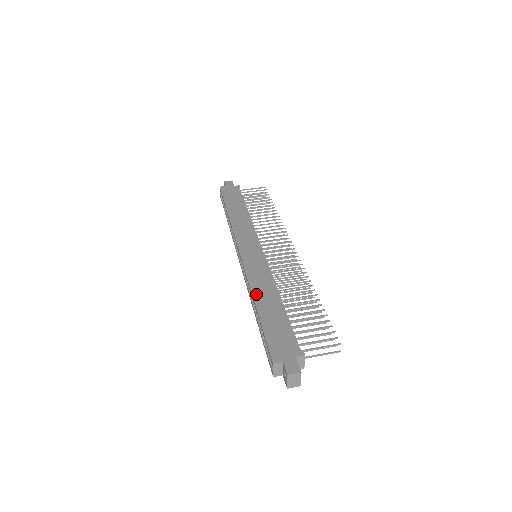
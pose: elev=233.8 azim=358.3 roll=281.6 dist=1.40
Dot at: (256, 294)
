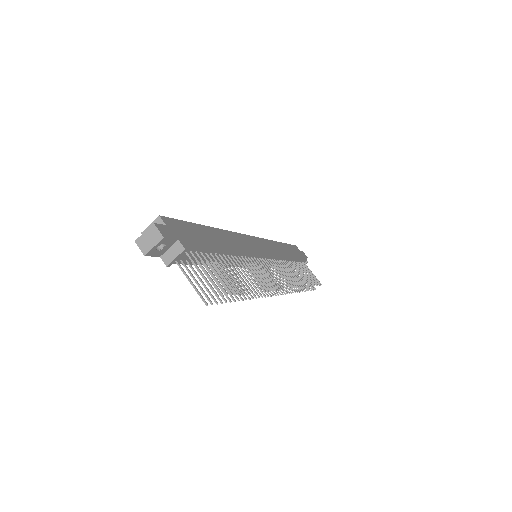
Dot at: (221, 232)
